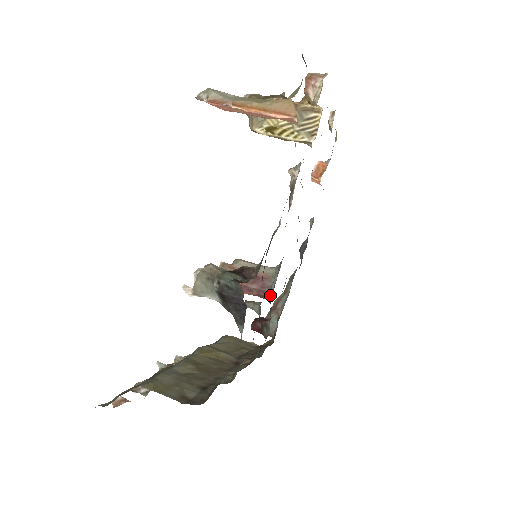
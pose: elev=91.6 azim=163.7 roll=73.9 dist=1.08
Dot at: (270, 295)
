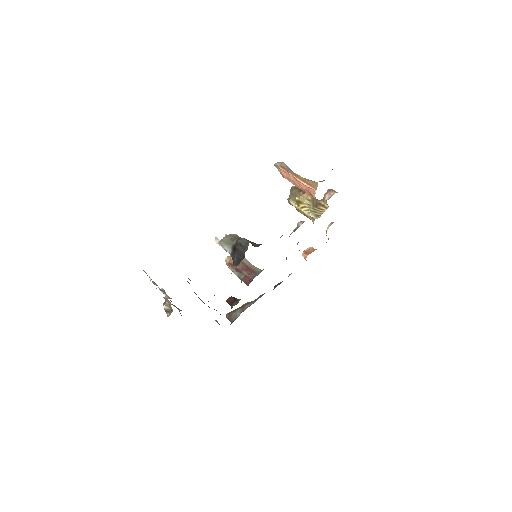
Dot at: (251, 280)
